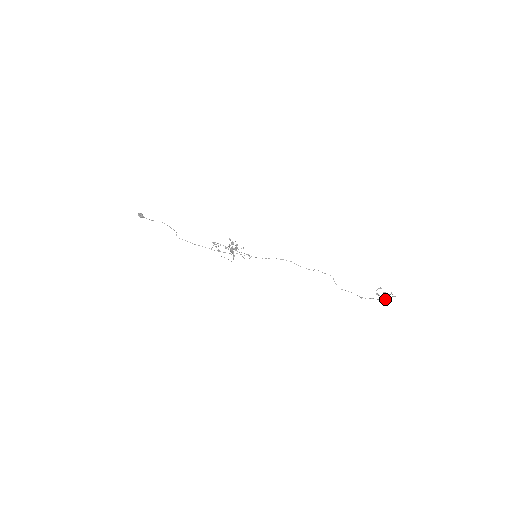
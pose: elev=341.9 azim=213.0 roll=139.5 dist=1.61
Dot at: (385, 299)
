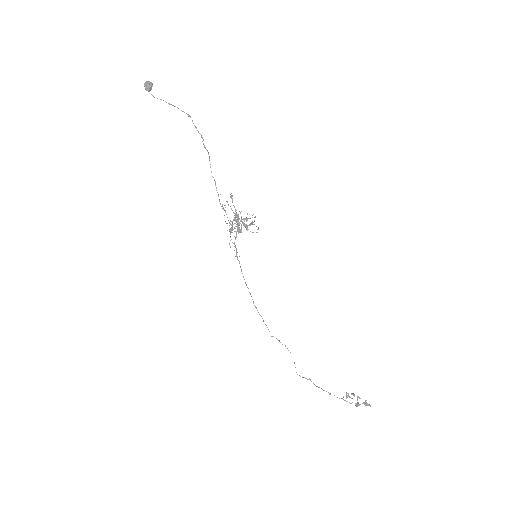
Dot at: (363, 402)
